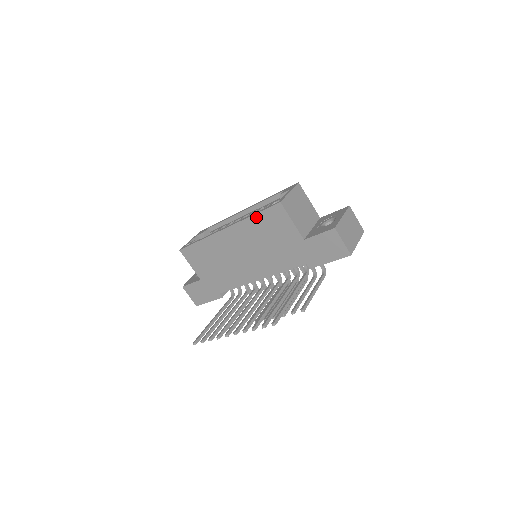
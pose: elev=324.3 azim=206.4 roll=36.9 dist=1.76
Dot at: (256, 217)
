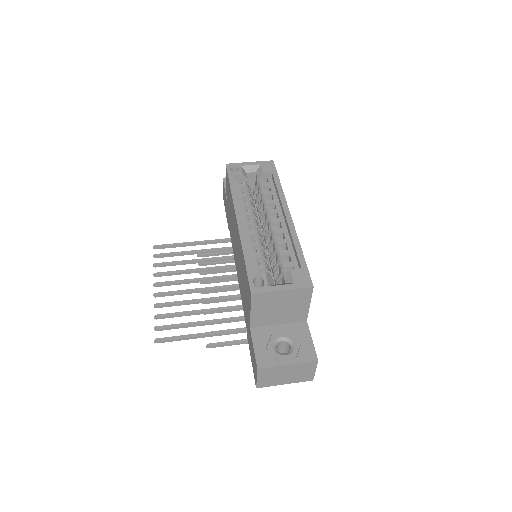
Dot at: (244, 261)
